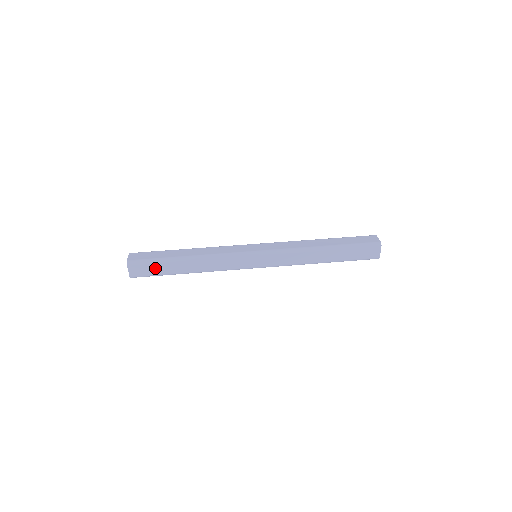
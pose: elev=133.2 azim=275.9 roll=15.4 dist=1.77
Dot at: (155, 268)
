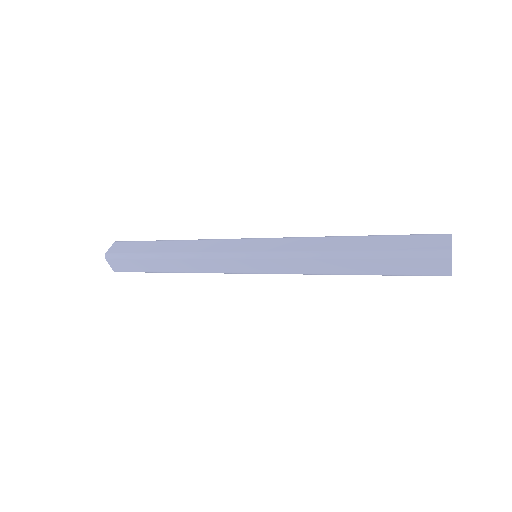
Dot at: (135, 264)
